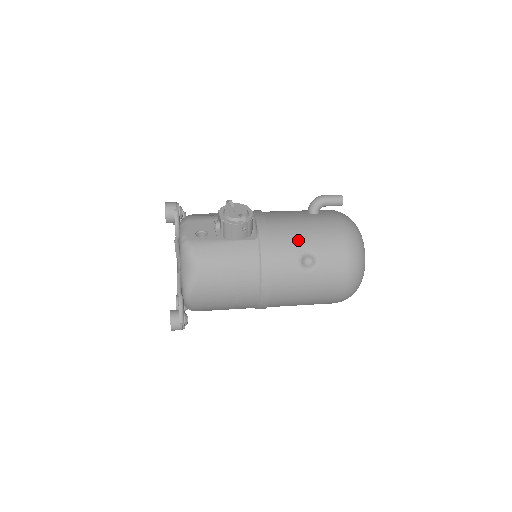
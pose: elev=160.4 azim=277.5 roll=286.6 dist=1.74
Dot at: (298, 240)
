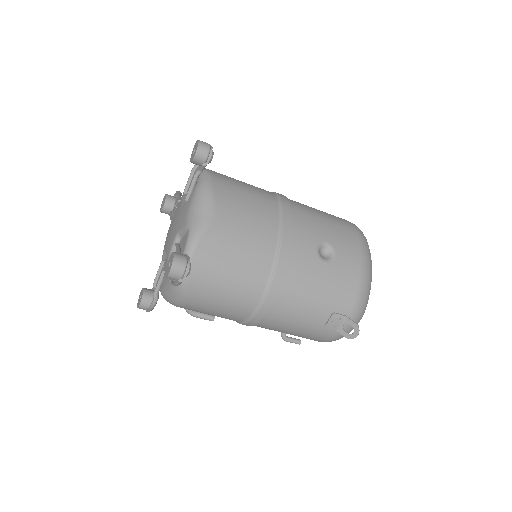
Dot at: occluded
